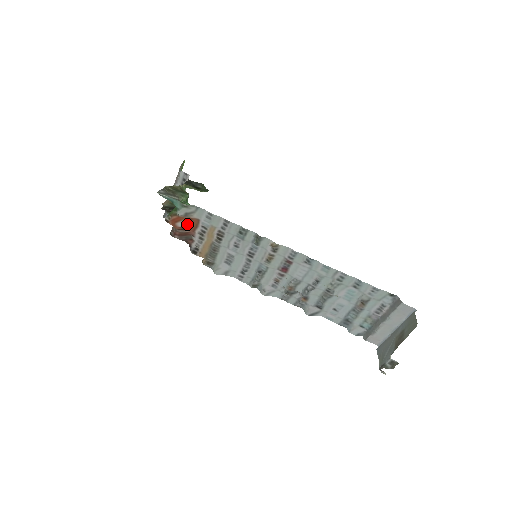
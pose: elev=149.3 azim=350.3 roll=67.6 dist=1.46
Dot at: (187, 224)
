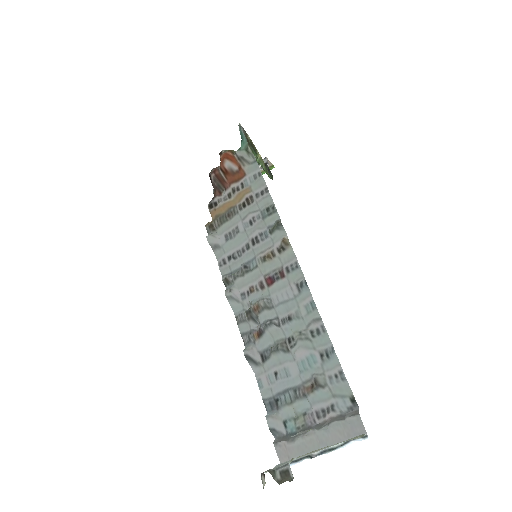
Dot at: (233, 171)
